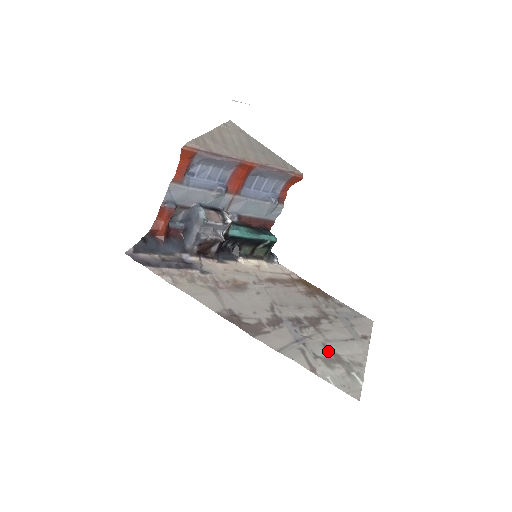
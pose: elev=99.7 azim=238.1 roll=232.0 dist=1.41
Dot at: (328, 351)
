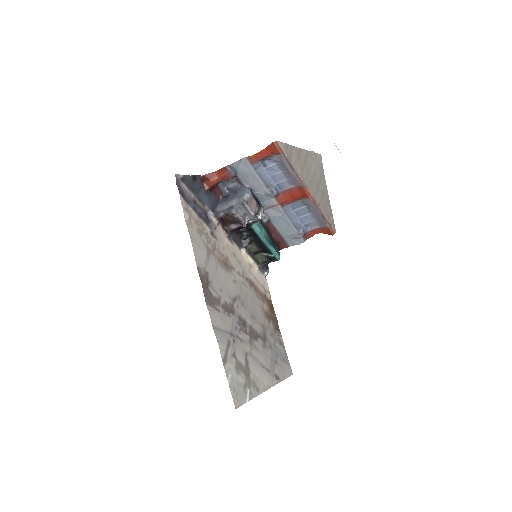
Dot at: (245, 360)
